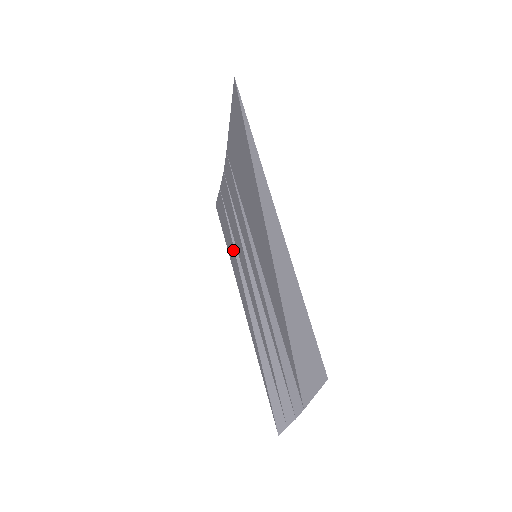
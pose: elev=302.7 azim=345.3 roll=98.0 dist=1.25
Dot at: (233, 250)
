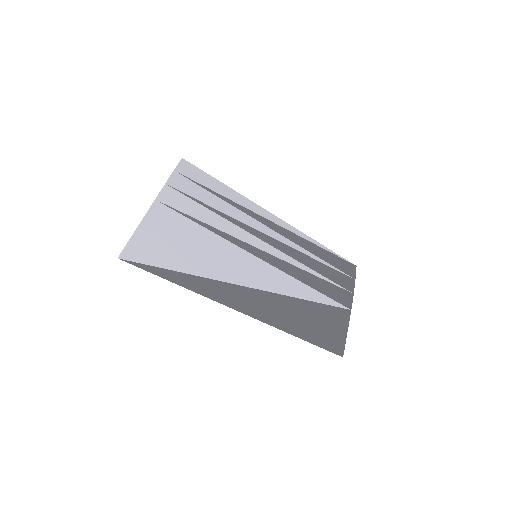
Dot at: (233, 200)
